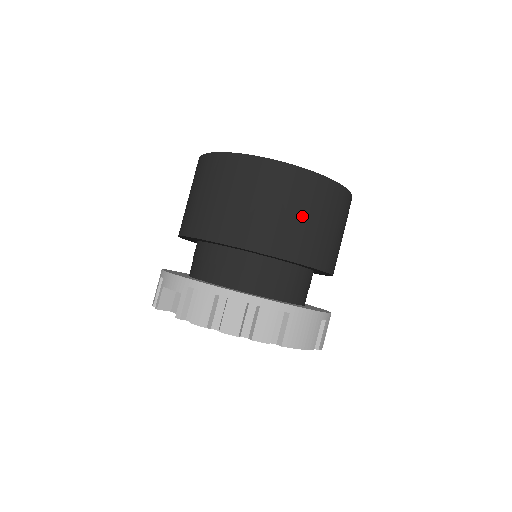
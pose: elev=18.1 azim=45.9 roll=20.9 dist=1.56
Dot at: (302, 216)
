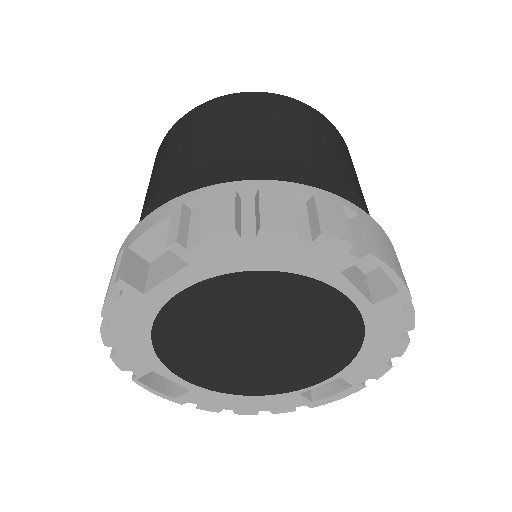
Dot at: (319, 136)
